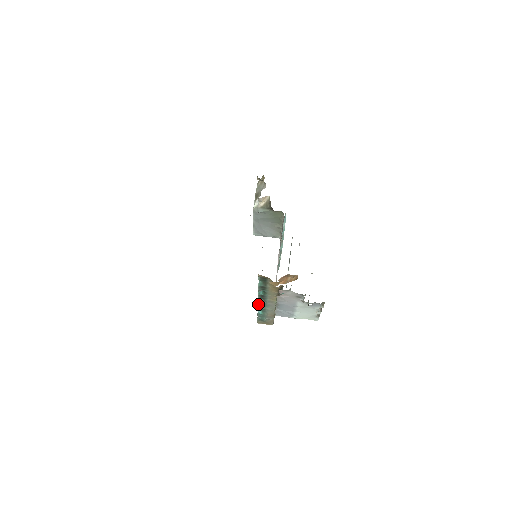
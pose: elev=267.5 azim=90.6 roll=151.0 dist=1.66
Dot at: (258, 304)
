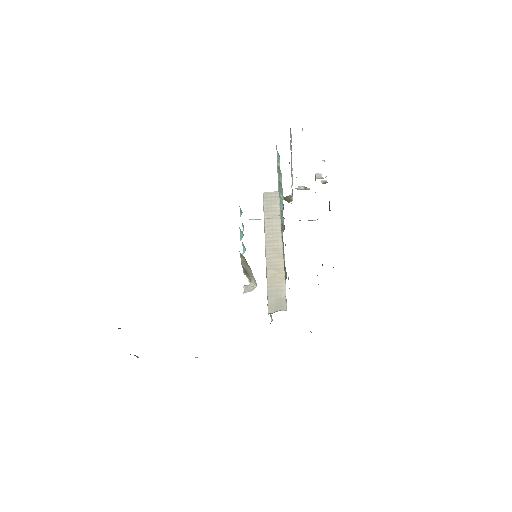
Dot at: occluded
